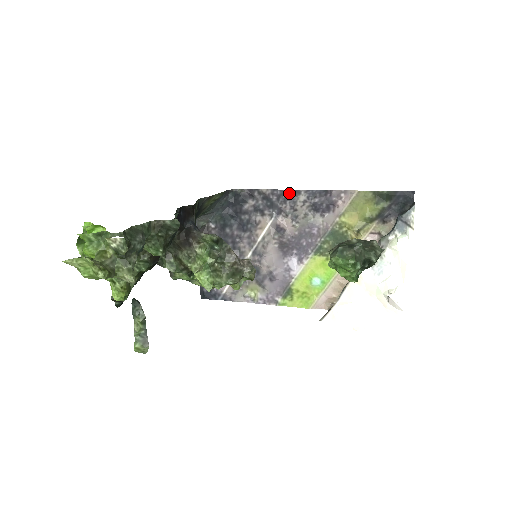
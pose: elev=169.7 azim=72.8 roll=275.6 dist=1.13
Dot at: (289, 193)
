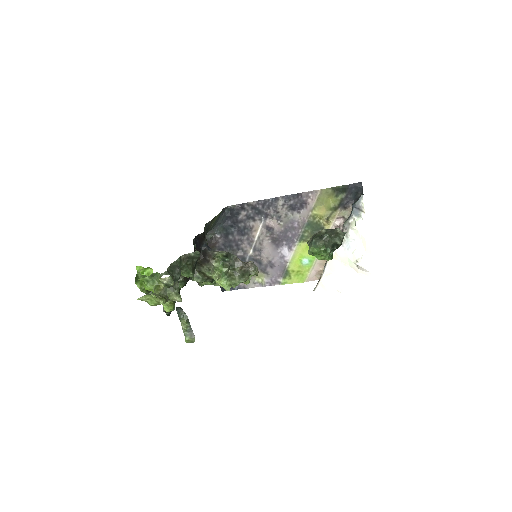
Dot at: (270, 201)
